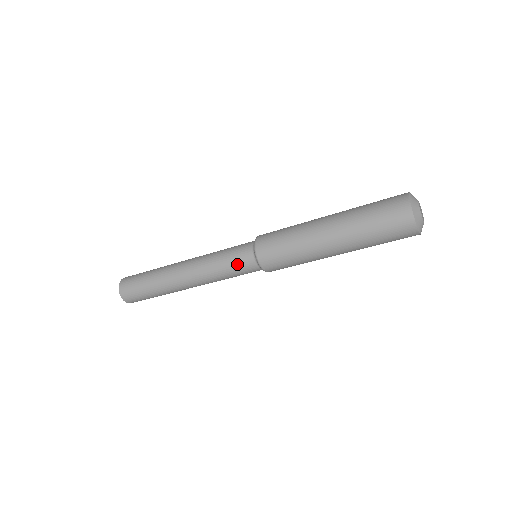
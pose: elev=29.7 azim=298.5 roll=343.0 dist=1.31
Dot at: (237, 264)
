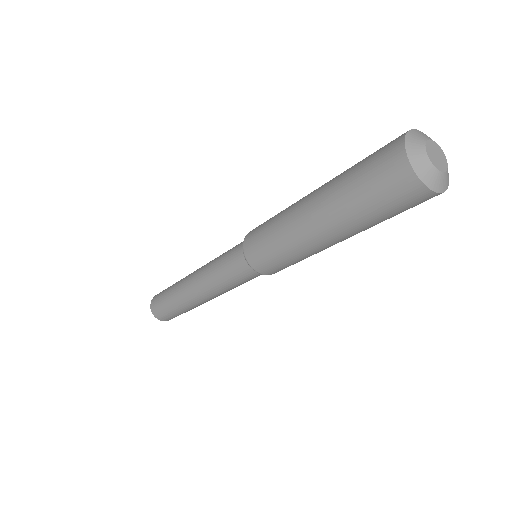
Dot at: (233, 271)
